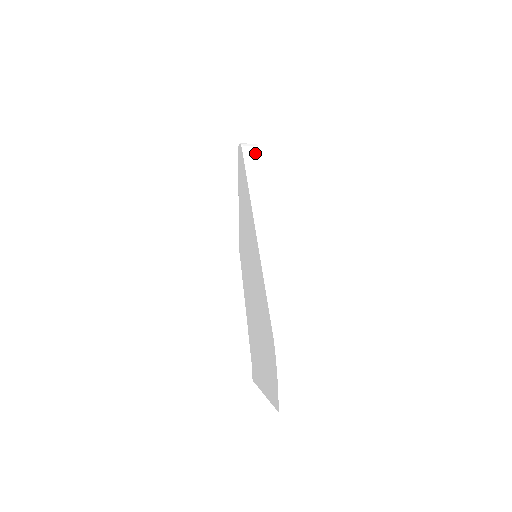
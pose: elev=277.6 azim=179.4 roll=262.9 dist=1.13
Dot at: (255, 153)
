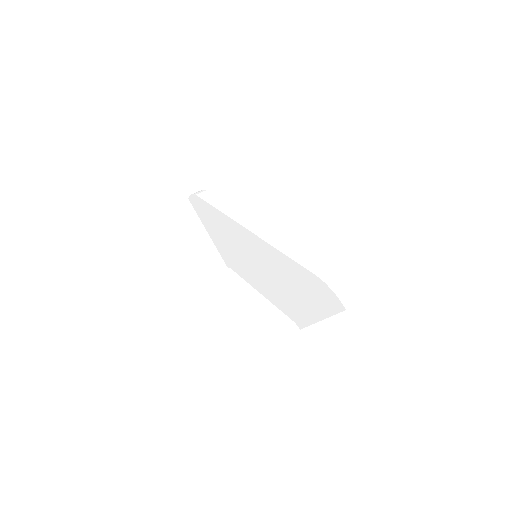
Dot at: (209, 195)
